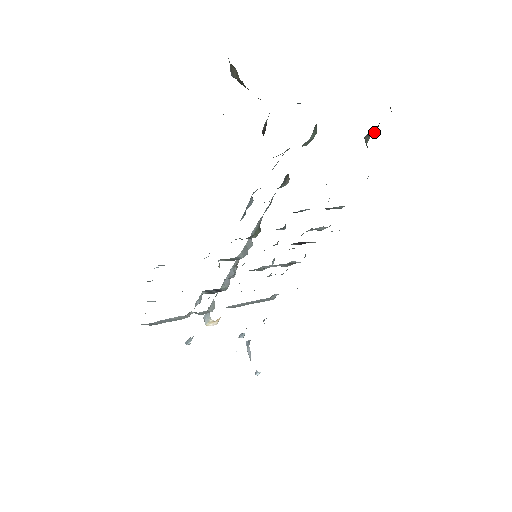
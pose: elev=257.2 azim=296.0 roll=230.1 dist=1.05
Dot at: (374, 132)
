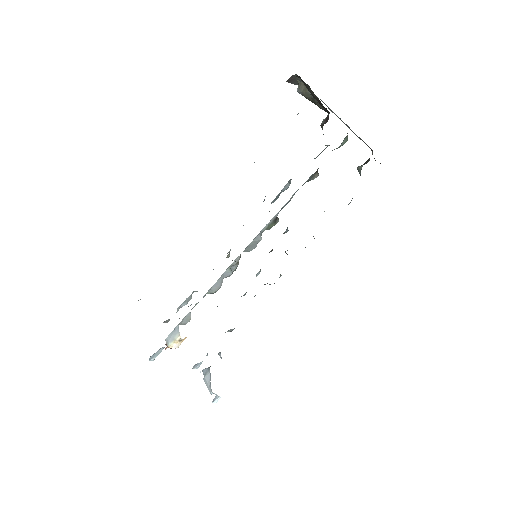
Dot at: (365, 163)
